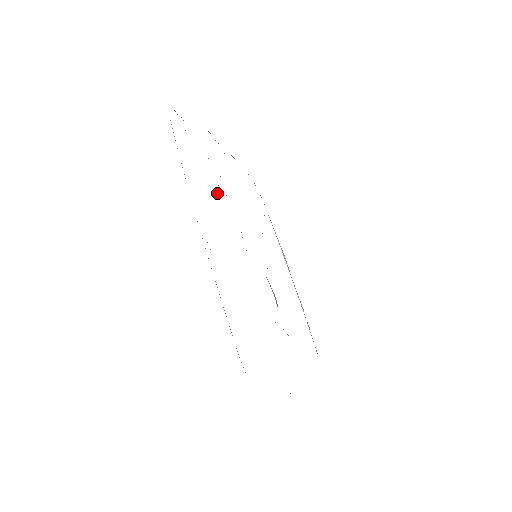
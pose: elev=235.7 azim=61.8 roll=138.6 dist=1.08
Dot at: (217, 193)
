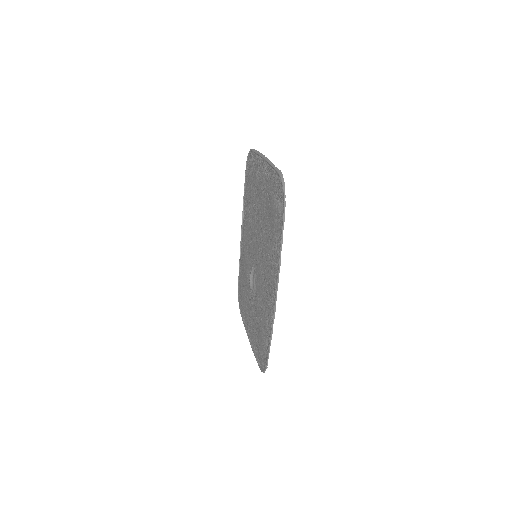
Dot at: (268, 237)
